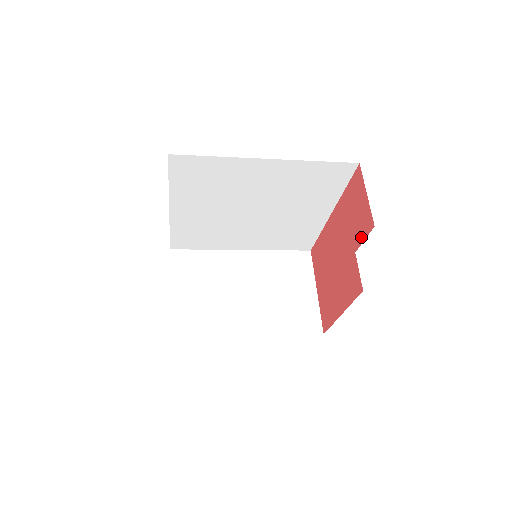
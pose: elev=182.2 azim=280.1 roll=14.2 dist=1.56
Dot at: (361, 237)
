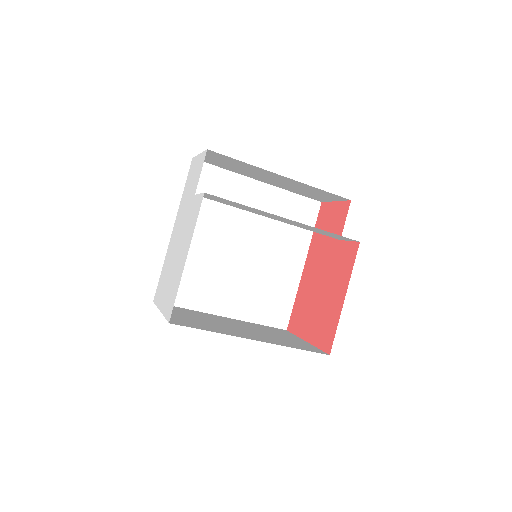
Dot at: (342, 224)
